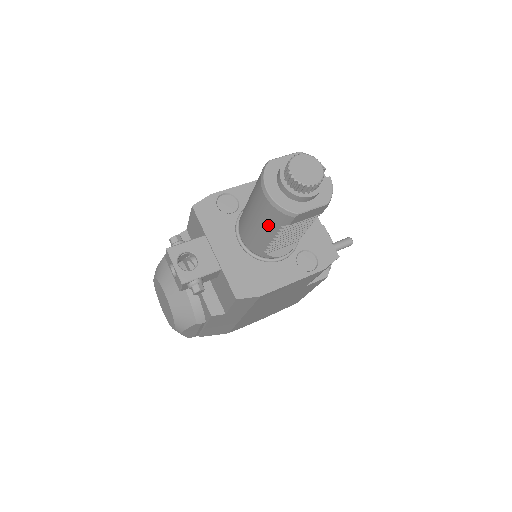
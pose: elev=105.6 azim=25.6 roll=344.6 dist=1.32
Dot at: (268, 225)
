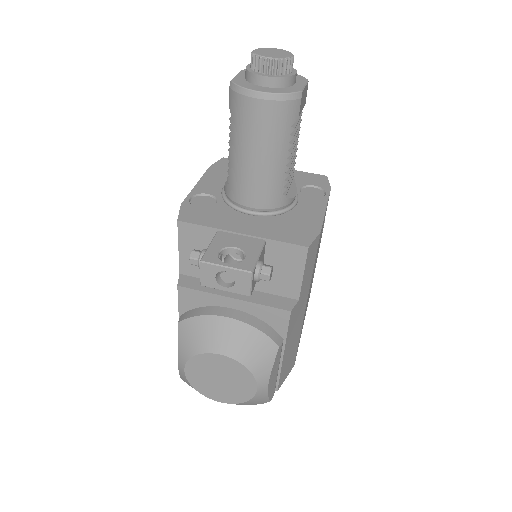
Dot at: (279, 139)
